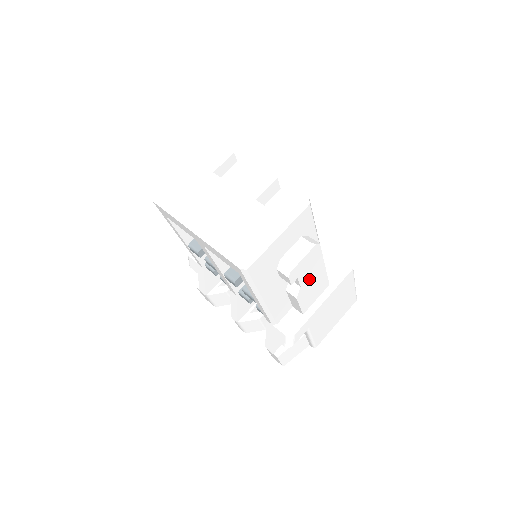
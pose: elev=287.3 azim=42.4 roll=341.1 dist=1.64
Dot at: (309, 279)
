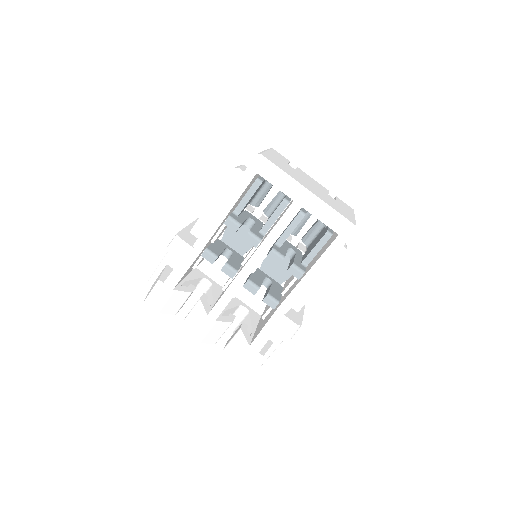
Dot at: occluded
